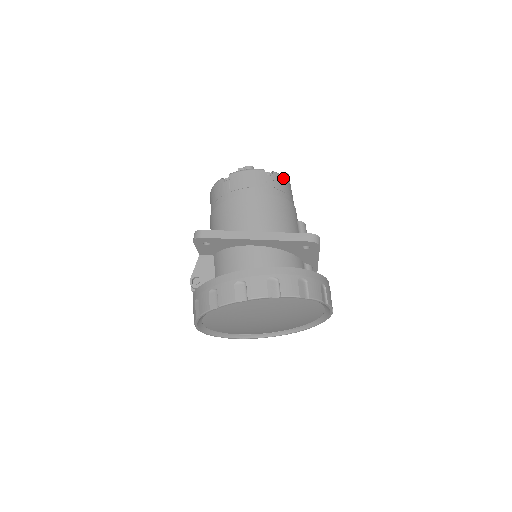
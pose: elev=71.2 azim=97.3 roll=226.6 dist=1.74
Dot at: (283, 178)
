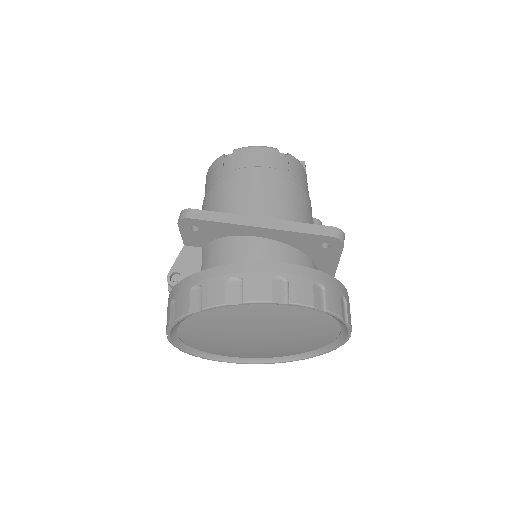
Dot at: (299, 164)
